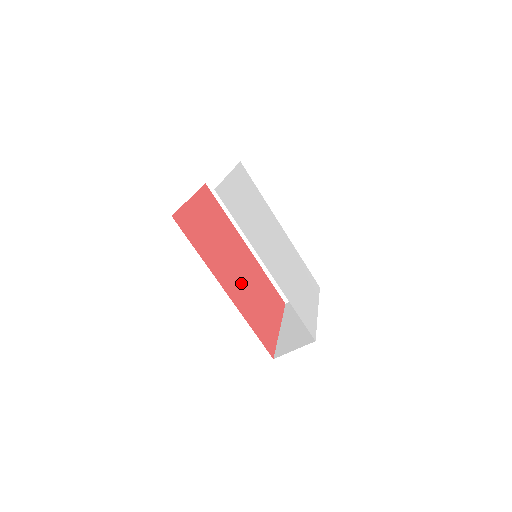
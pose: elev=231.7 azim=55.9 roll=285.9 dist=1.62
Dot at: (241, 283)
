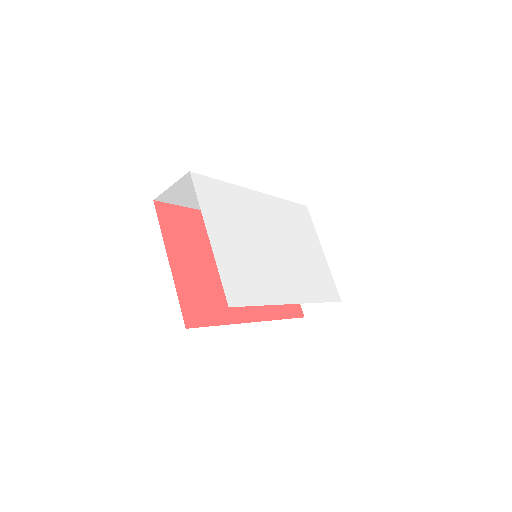
Dot at: occluded
